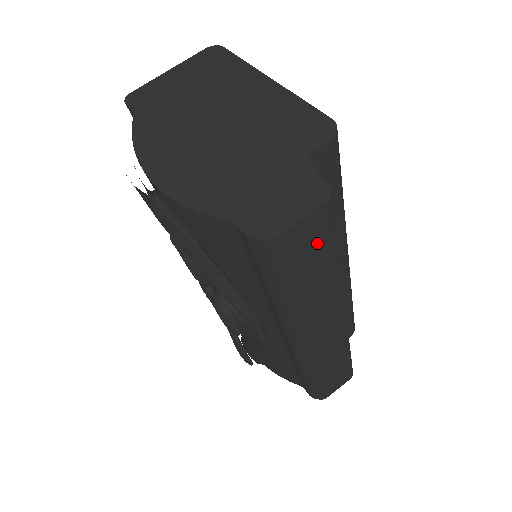
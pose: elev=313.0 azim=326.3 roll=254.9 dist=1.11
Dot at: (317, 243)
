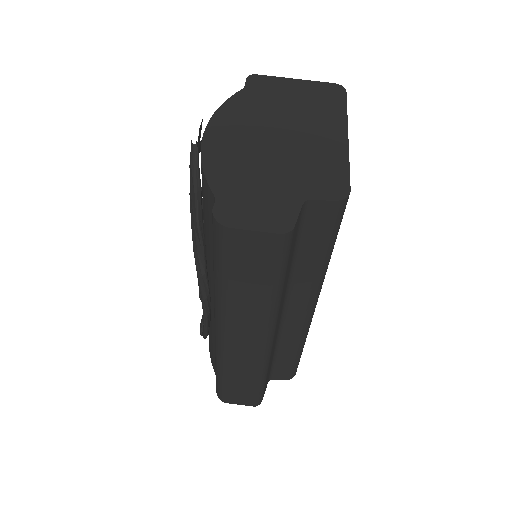
Dot at: (261, 260)
